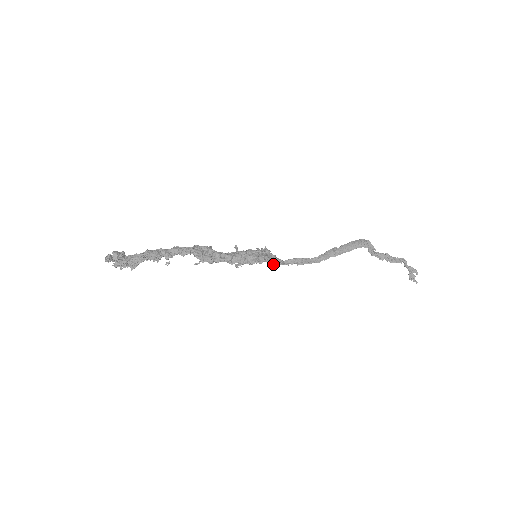
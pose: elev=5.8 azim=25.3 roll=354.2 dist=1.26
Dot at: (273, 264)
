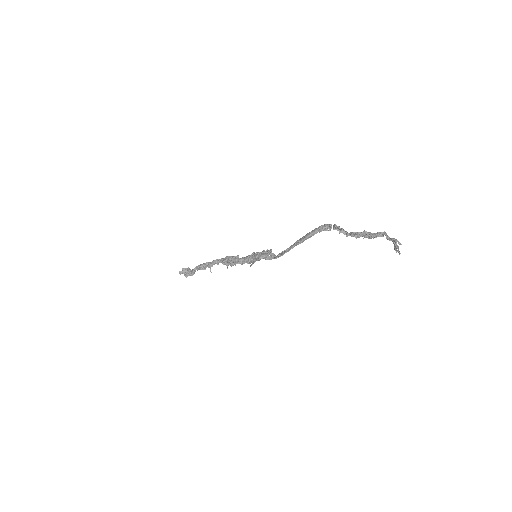
Dot at: occluded
